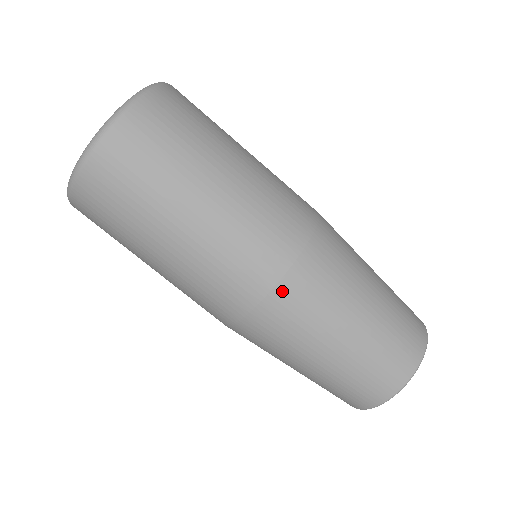
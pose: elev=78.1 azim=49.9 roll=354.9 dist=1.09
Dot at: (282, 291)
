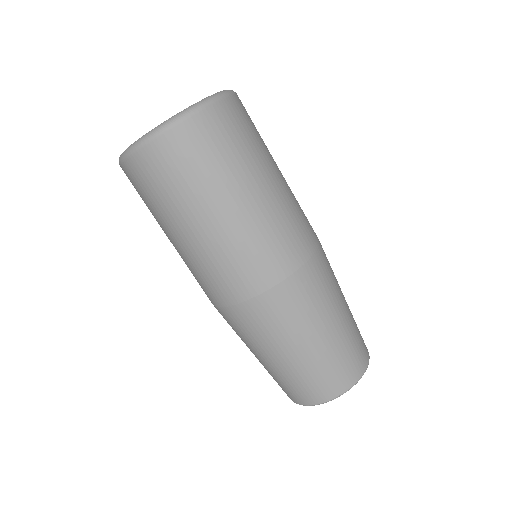
Dot at: (288, 285)
